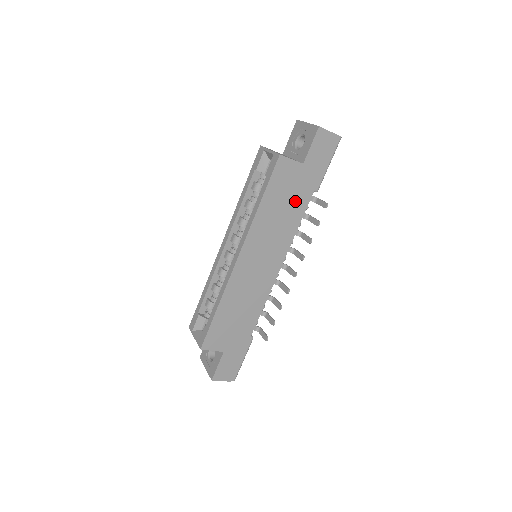
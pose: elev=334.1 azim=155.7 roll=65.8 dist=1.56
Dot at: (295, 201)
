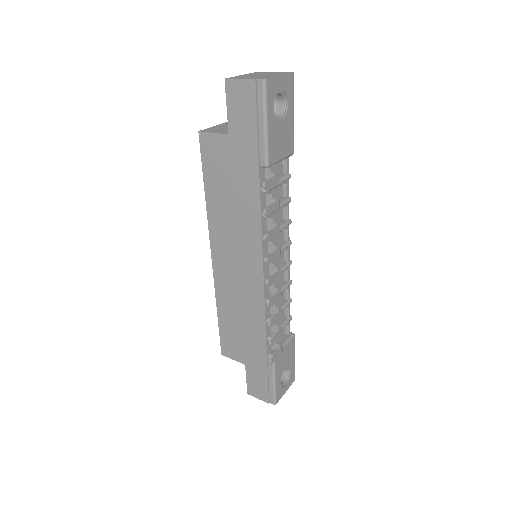
Dot at: (242, 185)
